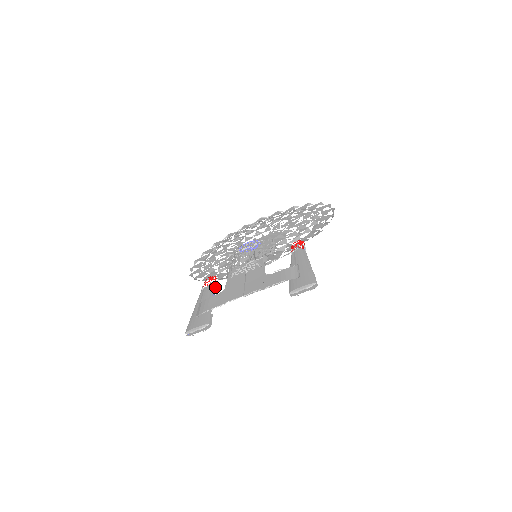
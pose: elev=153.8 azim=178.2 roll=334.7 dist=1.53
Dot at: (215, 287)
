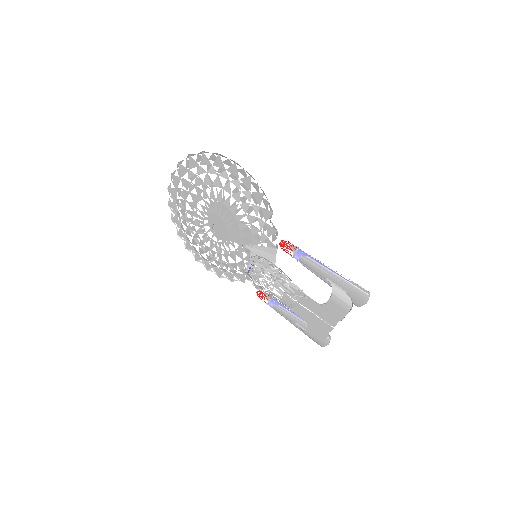
Dot at: occluded
